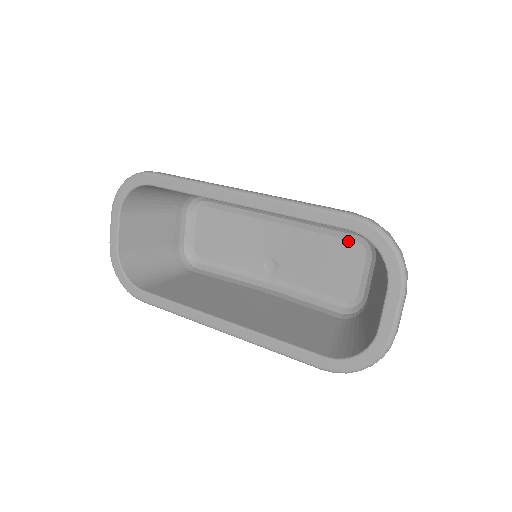
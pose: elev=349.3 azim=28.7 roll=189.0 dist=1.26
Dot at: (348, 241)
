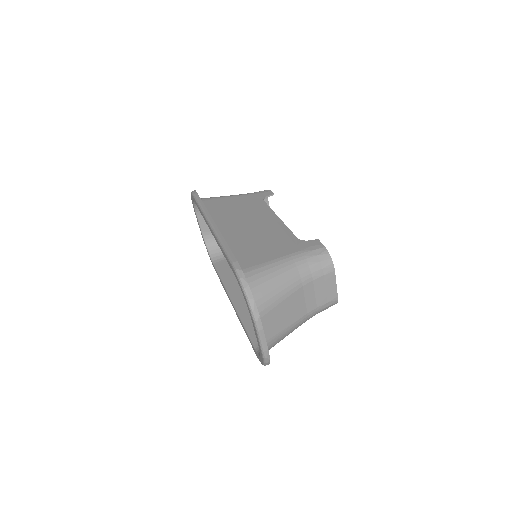
Dot at: occluded
